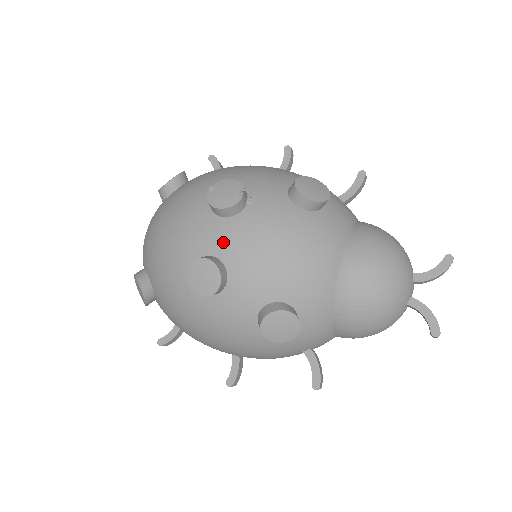
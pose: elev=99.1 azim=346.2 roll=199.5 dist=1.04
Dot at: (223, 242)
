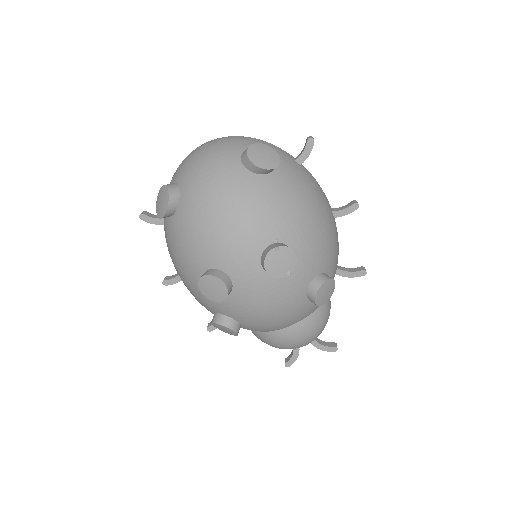
Dot at: (246, 281)
